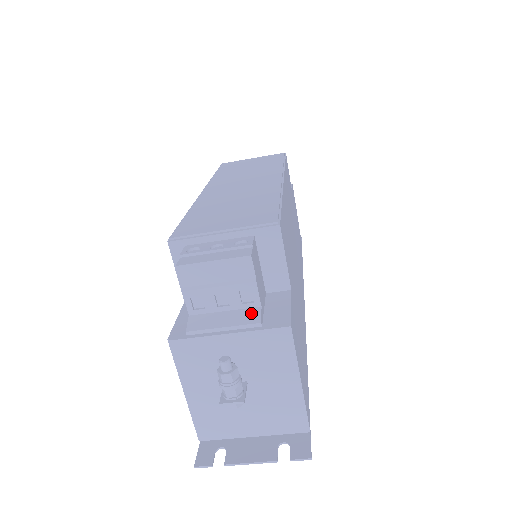
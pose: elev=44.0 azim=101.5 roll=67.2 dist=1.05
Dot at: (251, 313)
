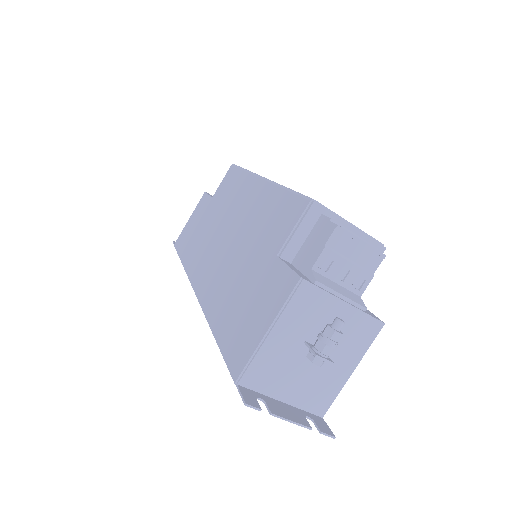
Dot at: (357, 297)
